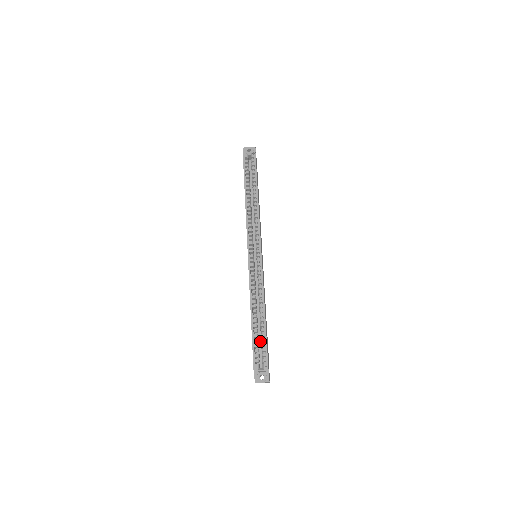
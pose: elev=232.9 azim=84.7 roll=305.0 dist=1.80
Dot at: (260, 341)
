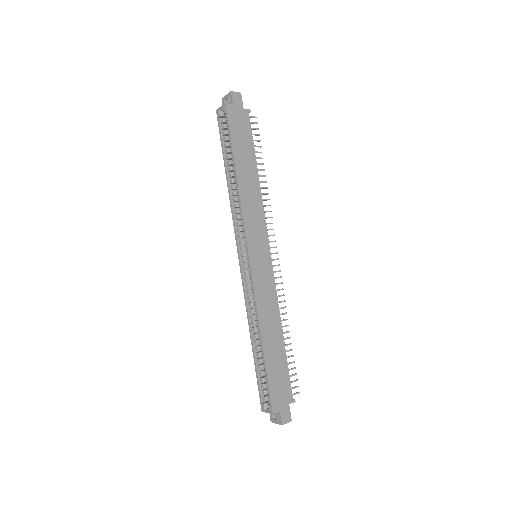
Dot at: occluded
